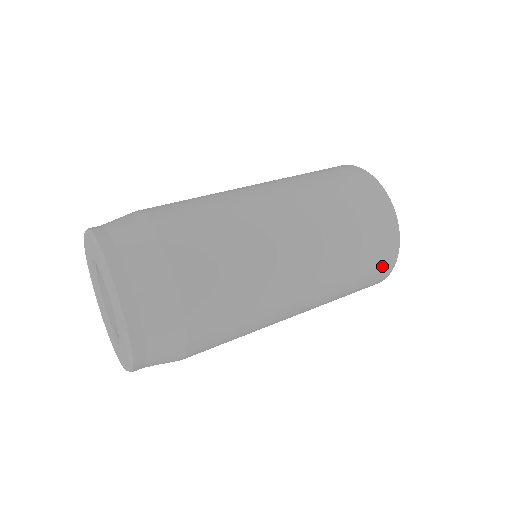
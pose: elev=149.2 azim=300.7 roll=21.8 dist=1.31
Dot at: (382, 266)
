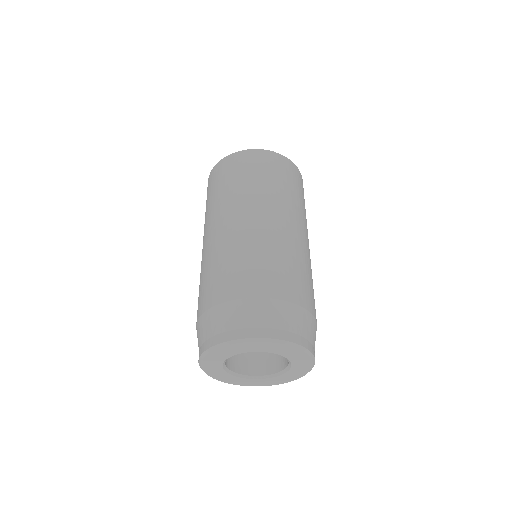
Dot at: occluded
